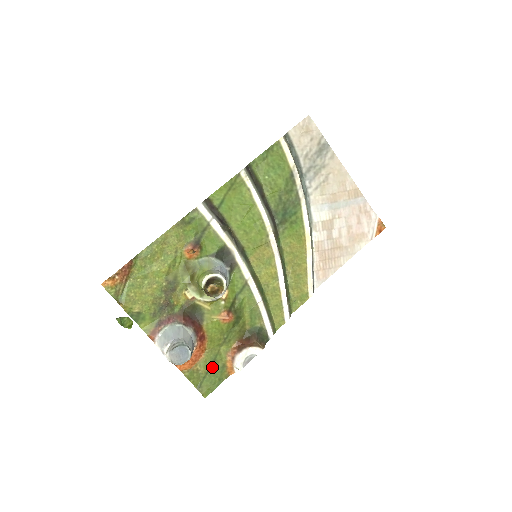
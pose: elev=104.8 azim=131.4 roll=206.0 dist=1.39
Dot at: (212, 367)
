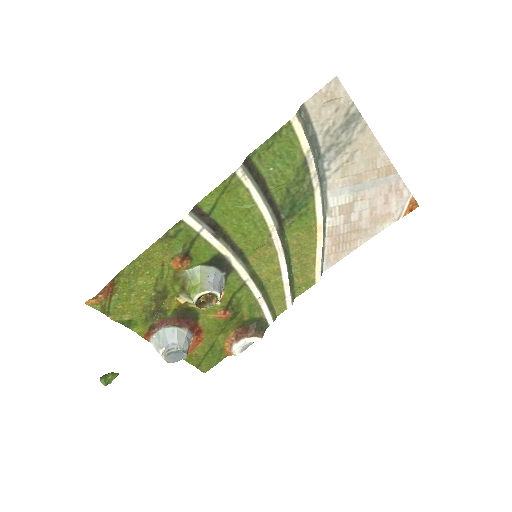
Dot at: (210, 351)
